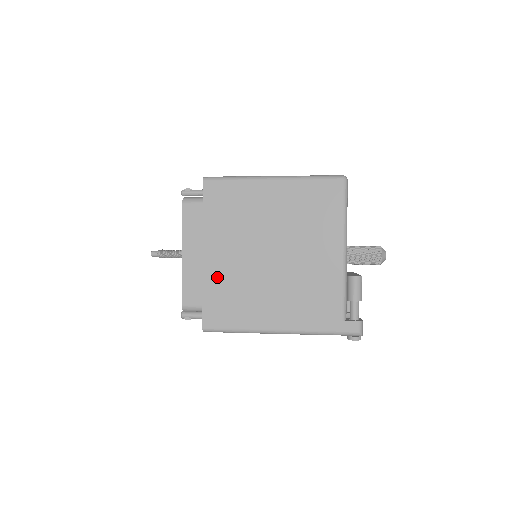
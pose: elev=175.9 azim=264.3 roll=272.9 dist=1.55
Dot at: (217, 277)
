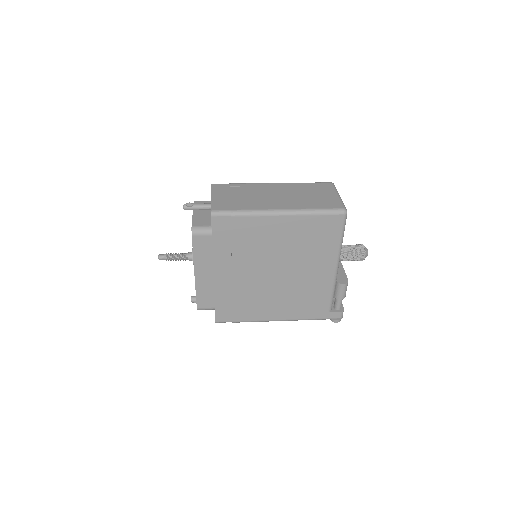
Dot at: (227, 289)
